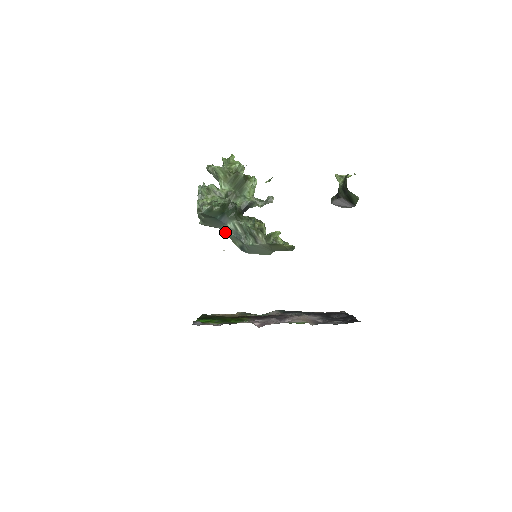
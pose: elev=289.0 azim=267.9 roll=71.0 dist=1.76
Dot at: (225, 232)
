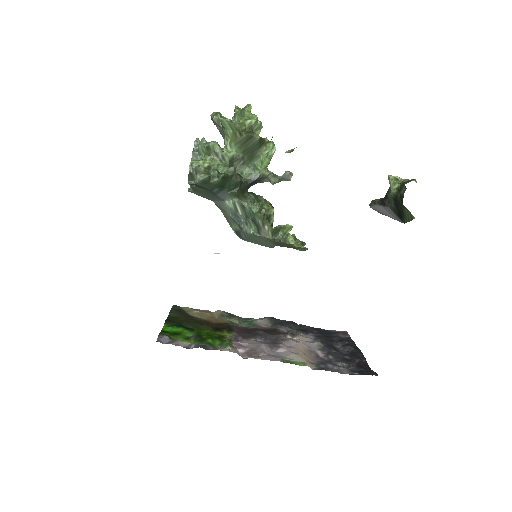
Dot at: (220, 208)
